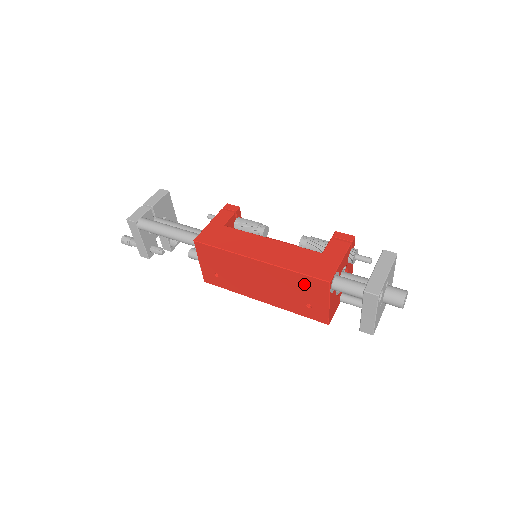
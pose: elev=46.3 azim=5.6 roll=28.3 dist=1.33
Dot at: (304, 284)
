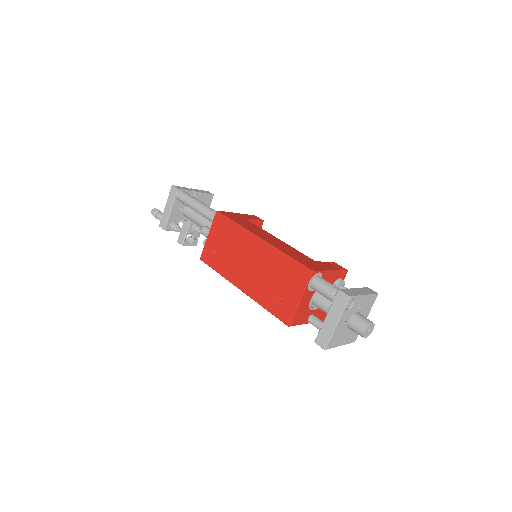
Dot at: (289, 271)
